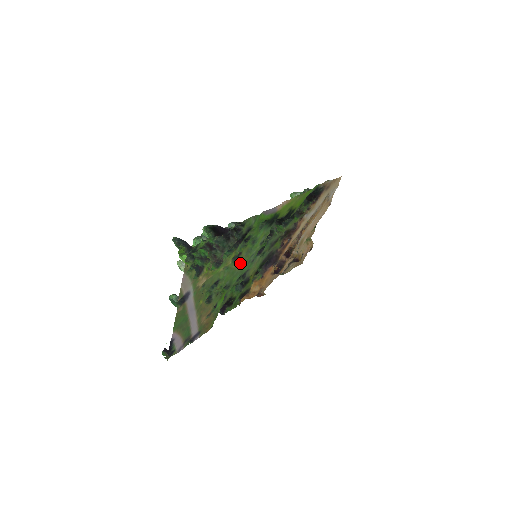
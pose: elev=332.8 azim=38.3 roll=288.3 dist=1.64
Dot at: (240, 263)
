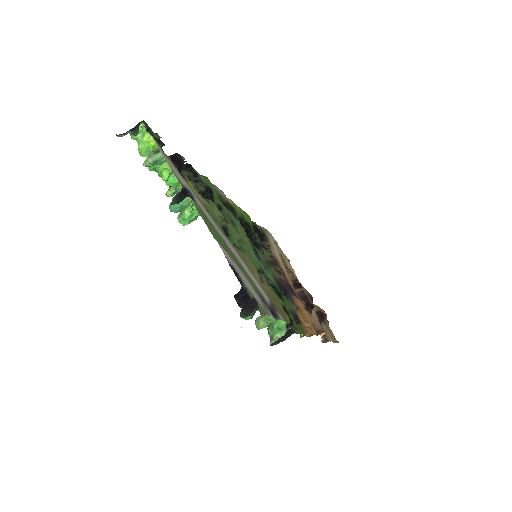
Dot at: occluded
